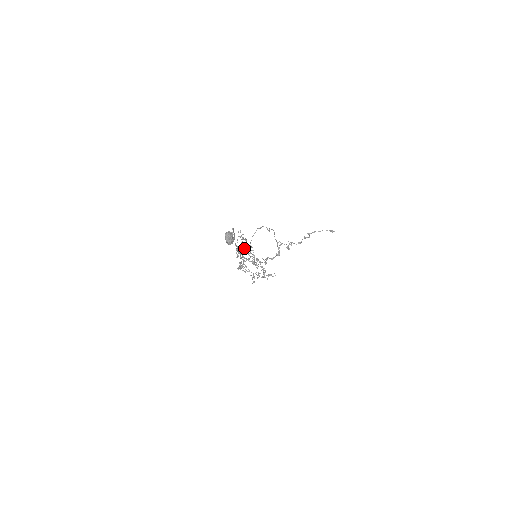
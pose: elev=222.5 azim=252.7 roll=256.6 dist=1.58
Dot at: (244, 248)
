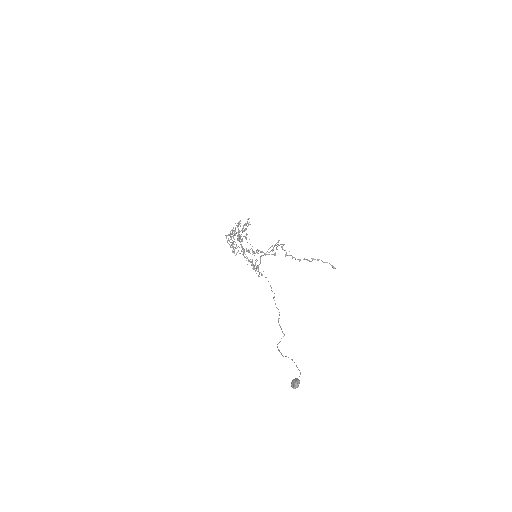
Dot at: (245, 237)
